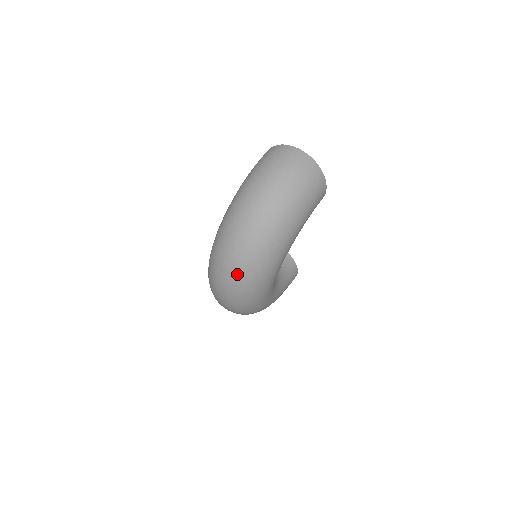
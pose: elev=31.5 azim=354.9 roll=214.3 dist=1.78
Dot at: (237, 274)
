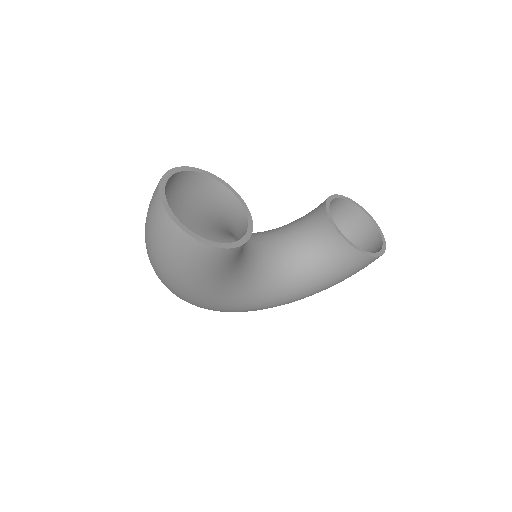
Dot at: occluded
